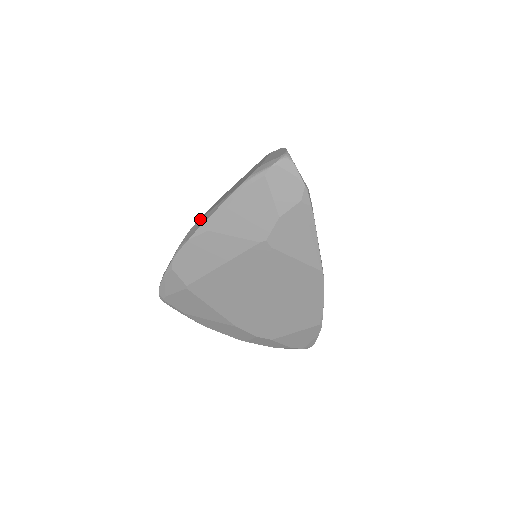
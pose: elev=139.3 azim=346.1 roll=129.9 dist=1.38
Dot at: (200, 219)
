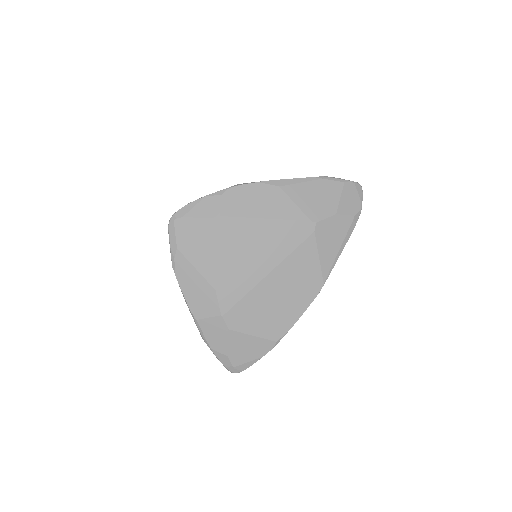
Dot at: occluded
